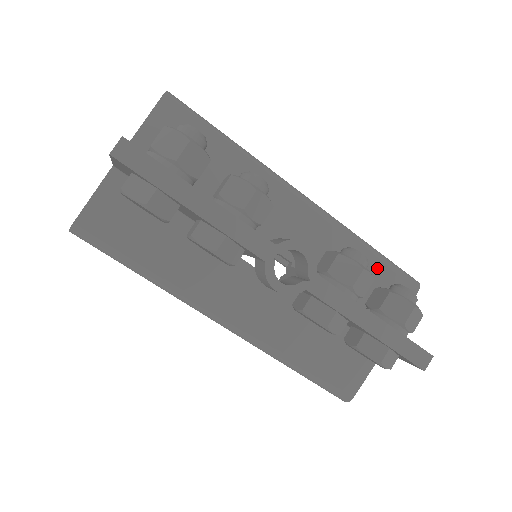
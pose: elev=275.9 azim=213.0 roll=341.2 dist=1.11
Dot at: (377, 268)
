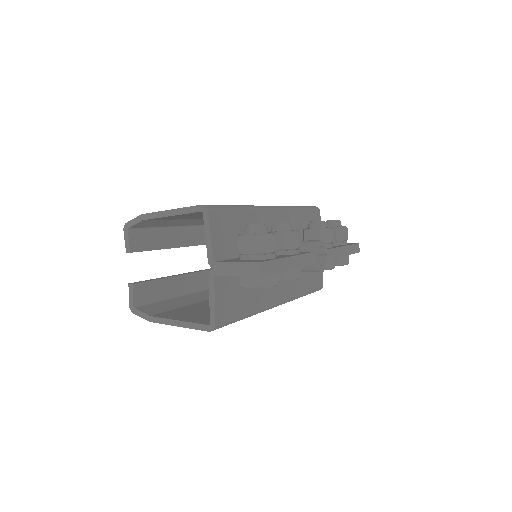
Dot at: (307, 216)
